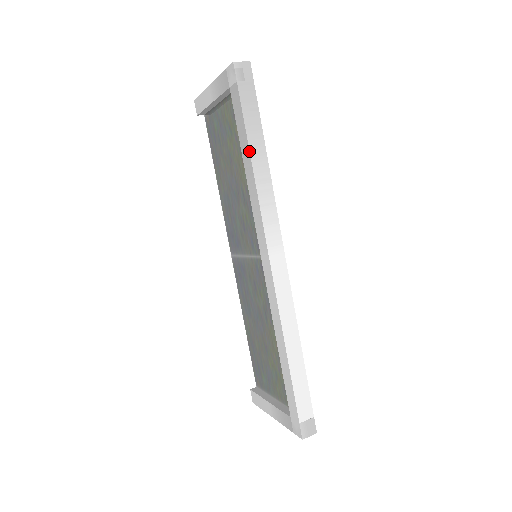
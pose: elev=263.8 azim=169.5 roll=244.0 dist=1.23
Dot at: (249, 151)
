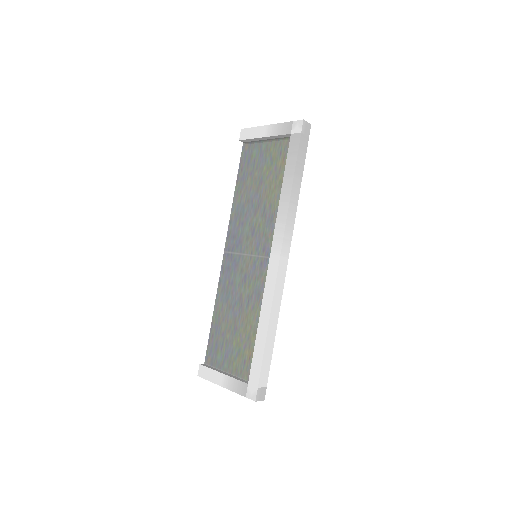
Dot at: (293, 180)
